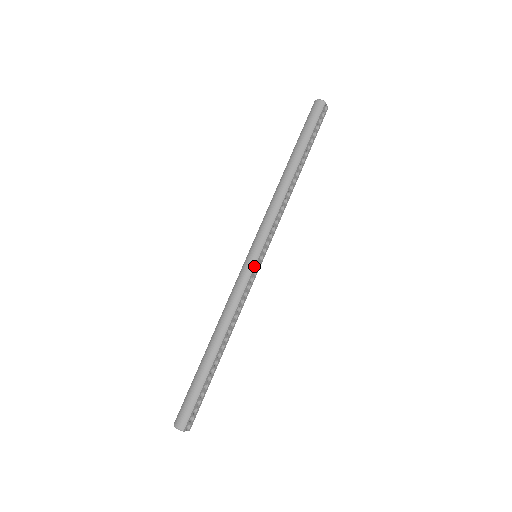
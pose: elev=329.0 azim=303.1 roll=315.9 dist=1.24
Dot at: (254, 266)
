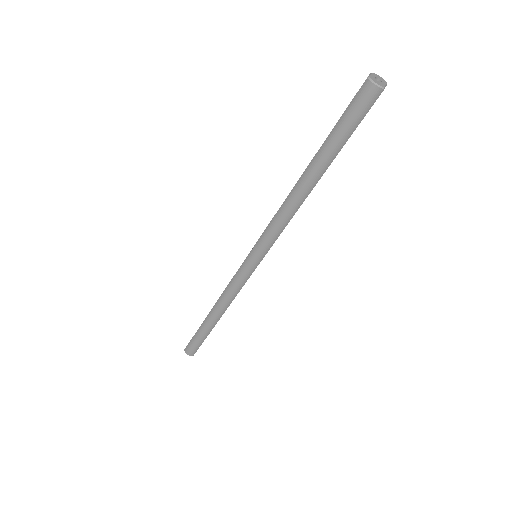
Dot at: (253, 271)
